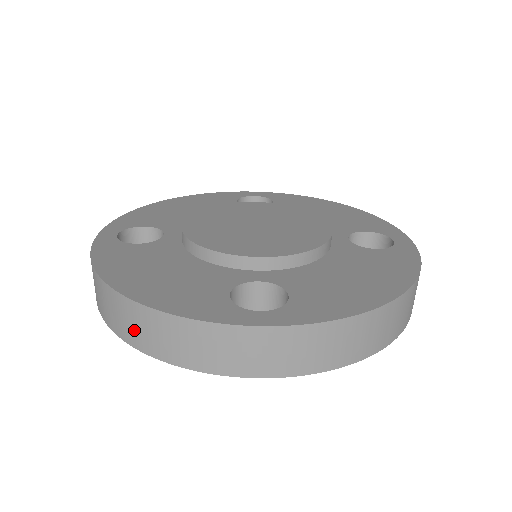
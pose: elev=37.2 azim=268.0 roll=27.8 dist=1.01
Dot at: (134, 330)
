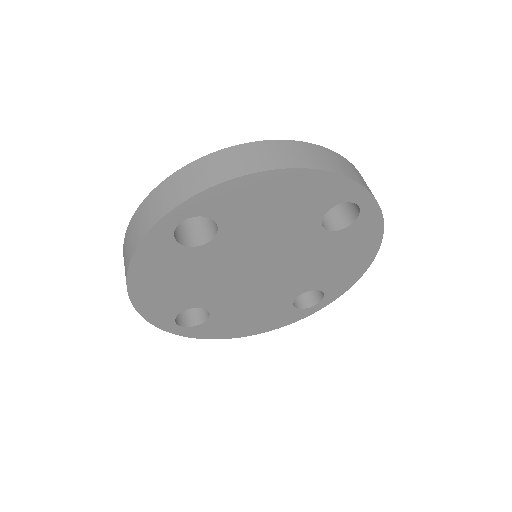
Dot at: (125, 265)
